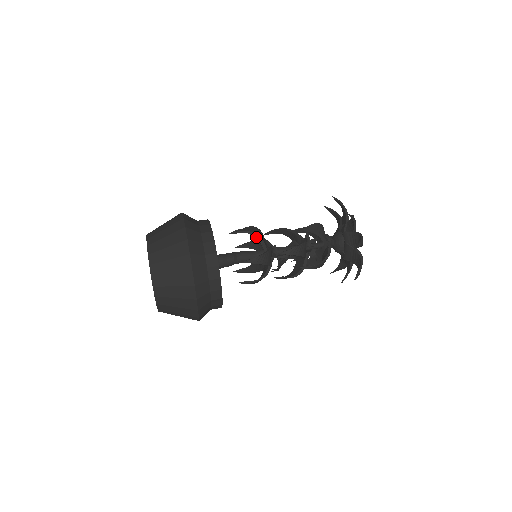
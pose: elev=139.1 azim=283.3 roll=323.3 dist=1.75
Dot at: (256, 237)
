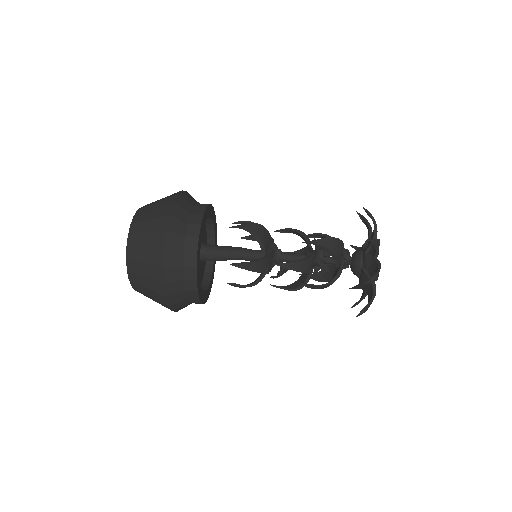
Dot at: (256, 238)
